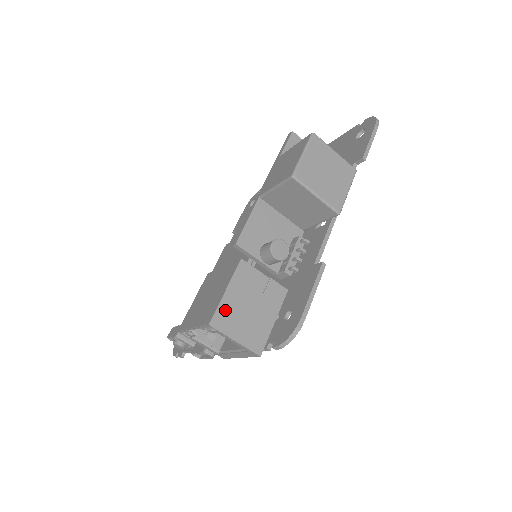
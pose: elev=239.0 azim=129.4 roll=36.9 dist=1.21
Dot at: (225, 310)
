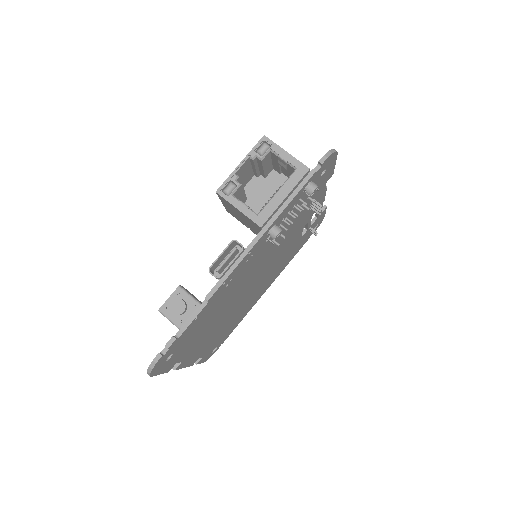
Dot at: occluded
